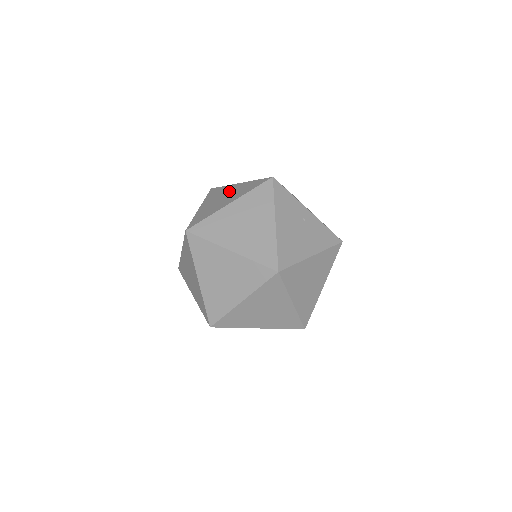
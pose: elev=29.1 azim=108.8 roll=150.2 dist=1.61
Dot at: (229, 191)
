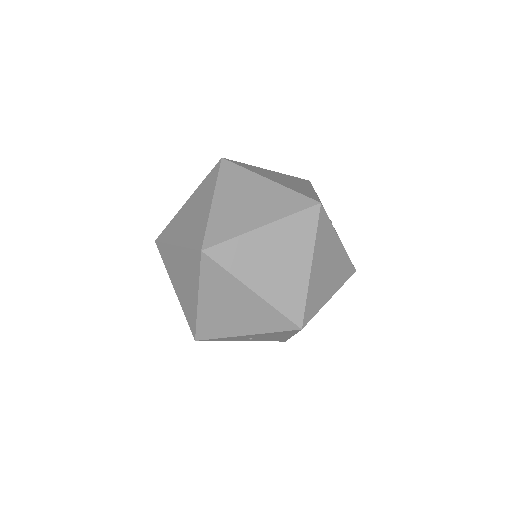
Dot at: occluded
